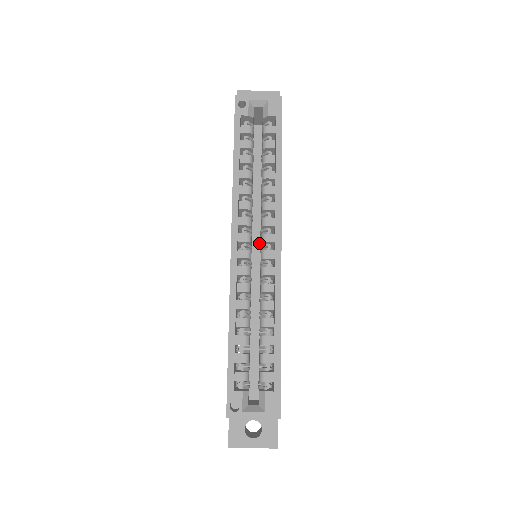
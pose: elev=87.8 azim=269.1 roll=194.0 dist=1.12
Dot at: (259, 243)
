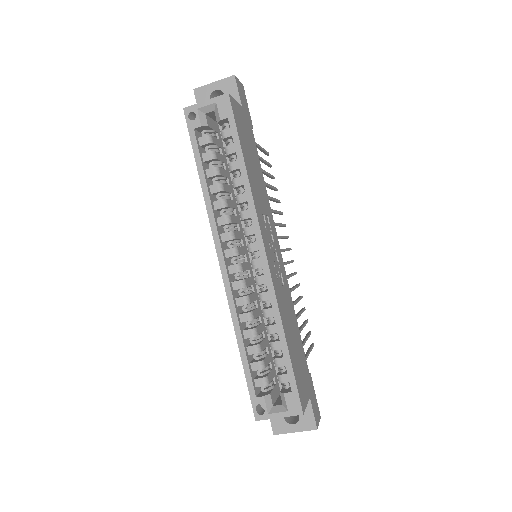
Dot at: occluded
